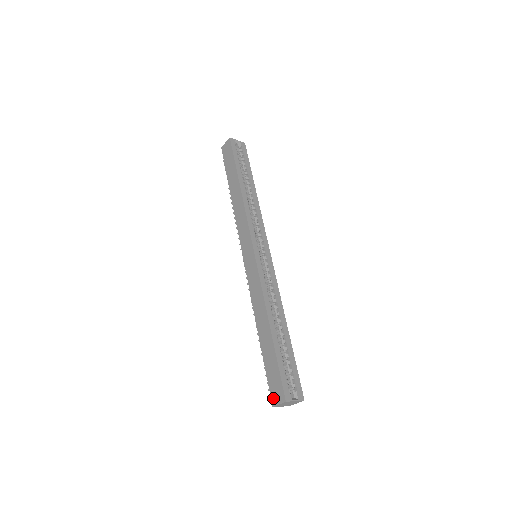
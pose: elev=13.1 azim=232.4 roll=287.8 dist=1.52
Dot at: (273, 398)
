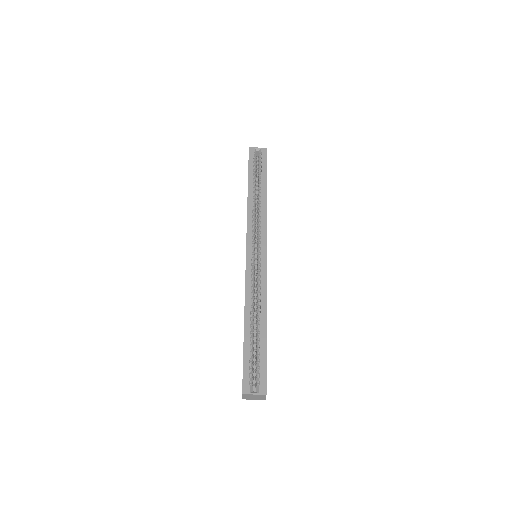
Dot at: occluded
